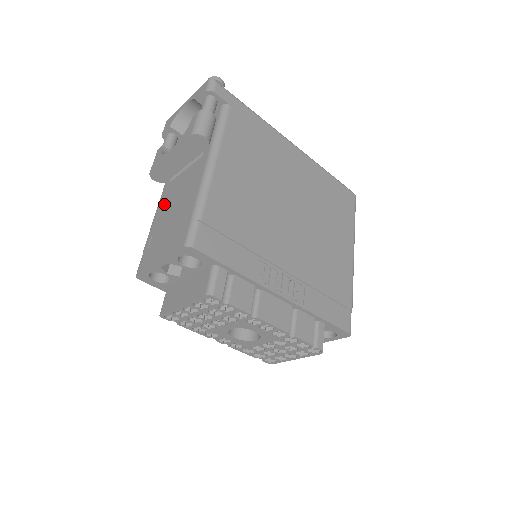
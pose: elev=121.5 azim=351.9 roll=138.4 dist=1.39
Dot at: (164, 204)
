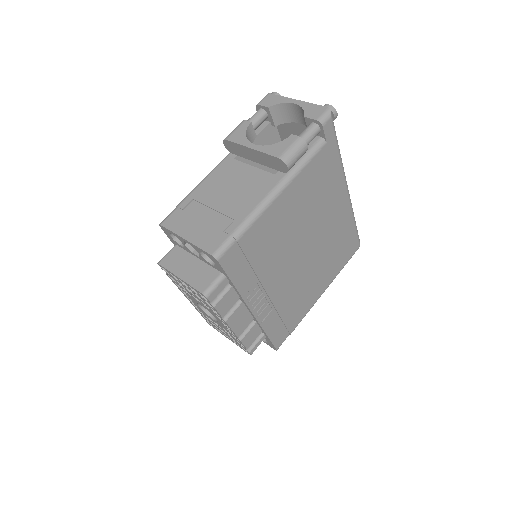
Dot at: (218, 179)
